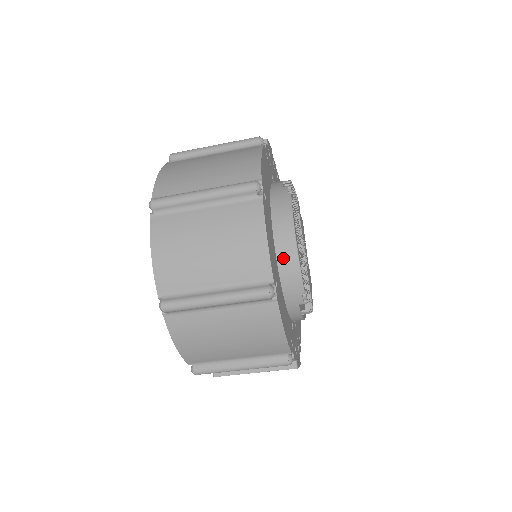
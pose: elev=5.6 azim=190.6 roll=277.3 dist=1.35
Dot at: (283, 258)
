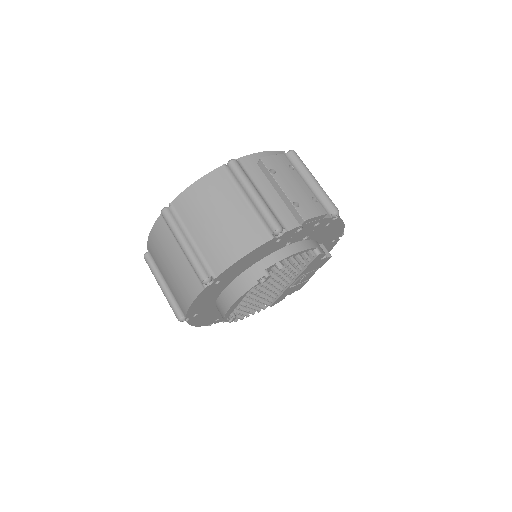
Dot at: (219, 304)
